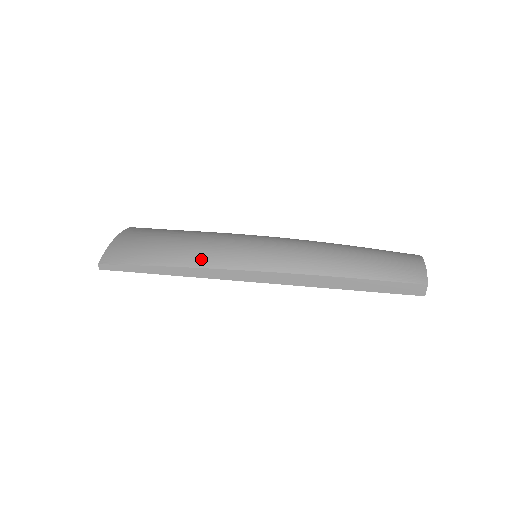
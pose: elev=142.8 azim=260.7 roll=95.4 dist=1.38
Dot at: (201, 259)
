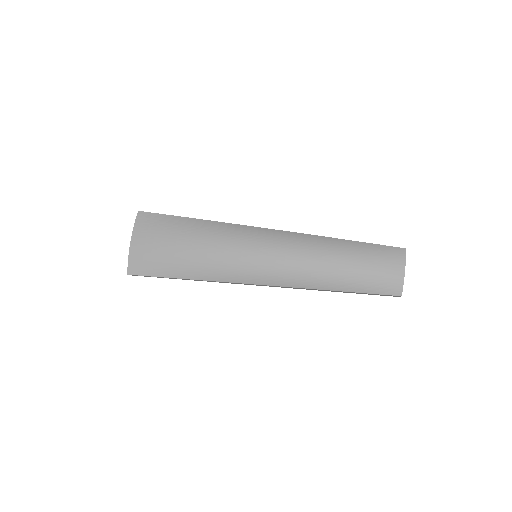
Dot at: (209, 274)
